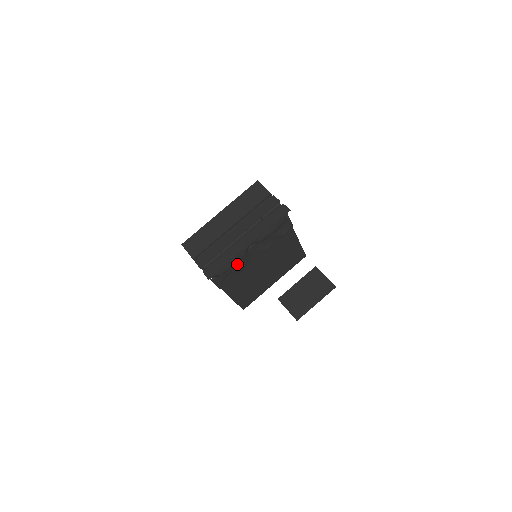
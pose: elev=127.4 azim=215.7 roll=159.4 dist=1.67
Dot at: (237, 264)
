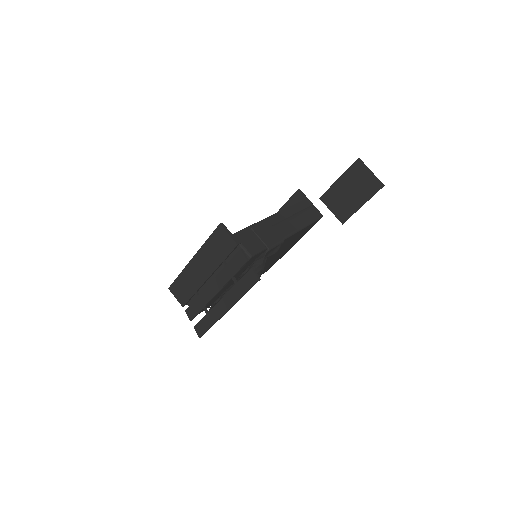
Dot at: occluded
